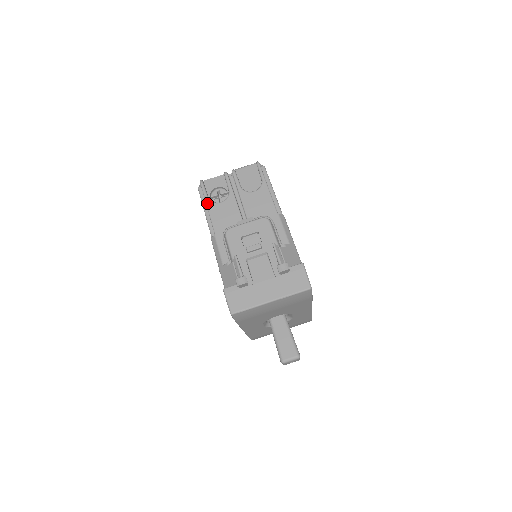
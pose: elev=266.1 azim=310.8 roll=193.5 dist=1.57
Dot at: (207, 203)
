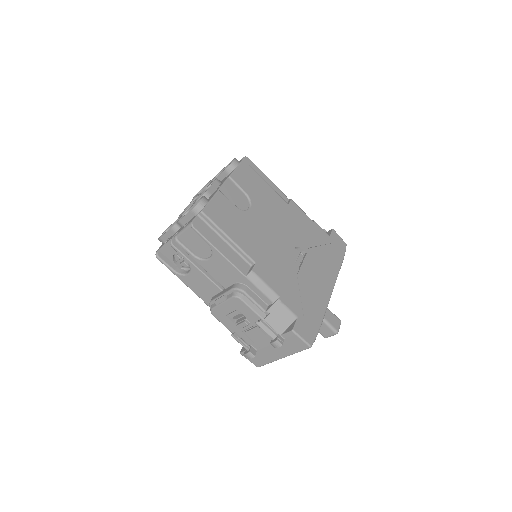
Dot at: occluded
